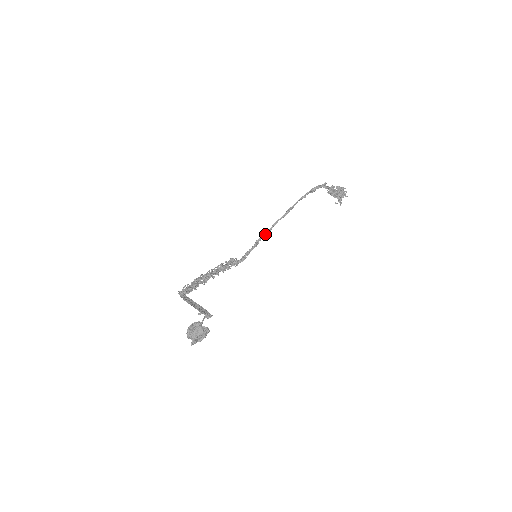
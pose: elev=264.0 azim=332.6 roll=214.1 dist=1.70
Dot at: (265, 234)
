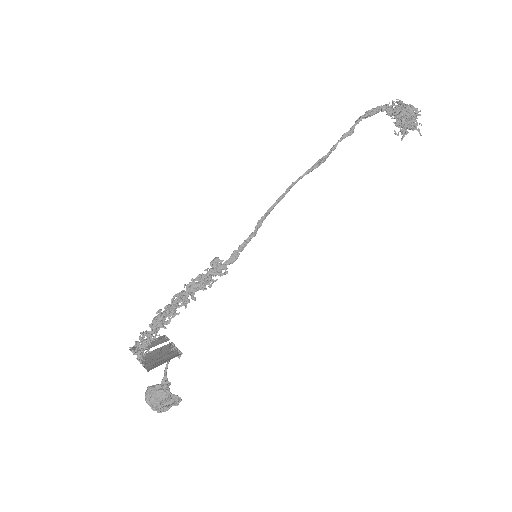
Dot at: (273, 207)
